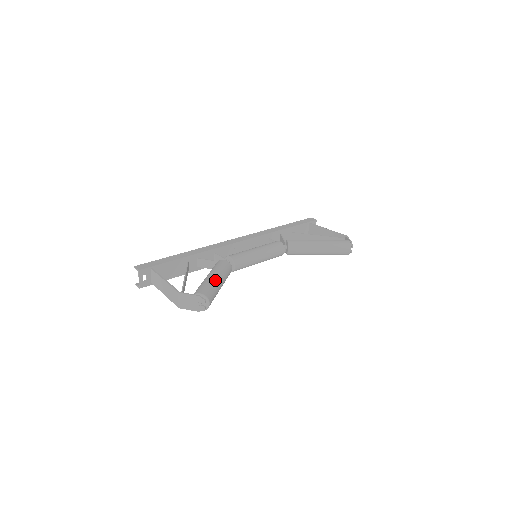
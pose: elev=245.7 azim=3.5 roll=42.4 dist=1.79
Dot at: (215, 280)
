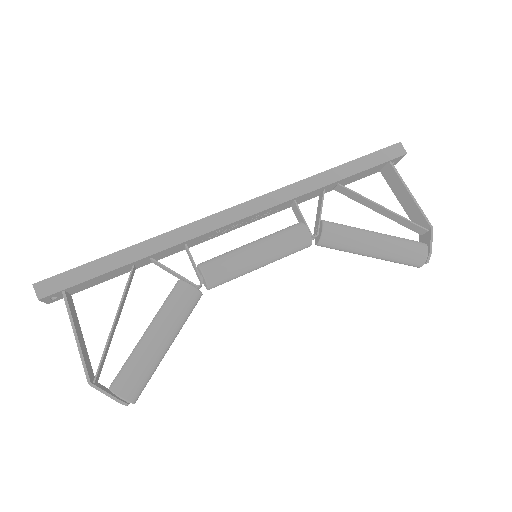
Dot at: (156, 353)
